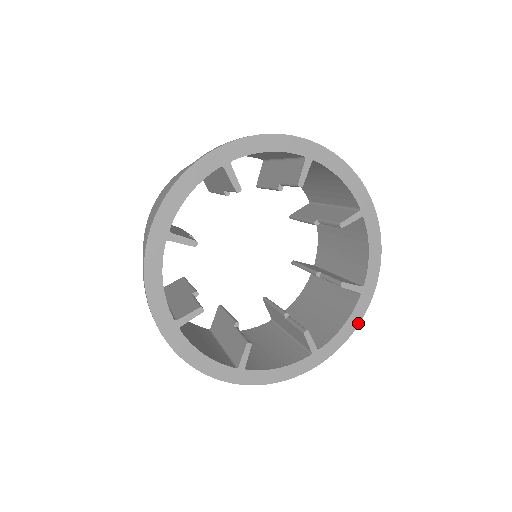
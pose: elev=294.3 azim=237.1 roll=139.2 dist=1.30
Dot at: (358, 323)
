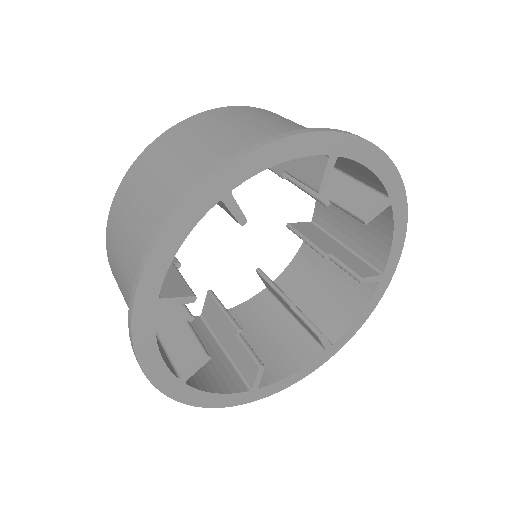
Dot at: (406, 222)
